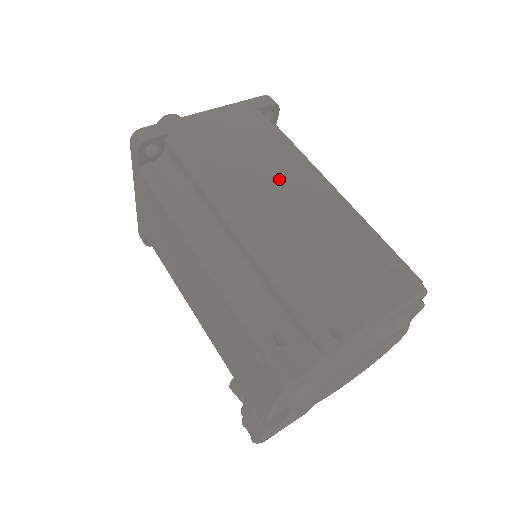
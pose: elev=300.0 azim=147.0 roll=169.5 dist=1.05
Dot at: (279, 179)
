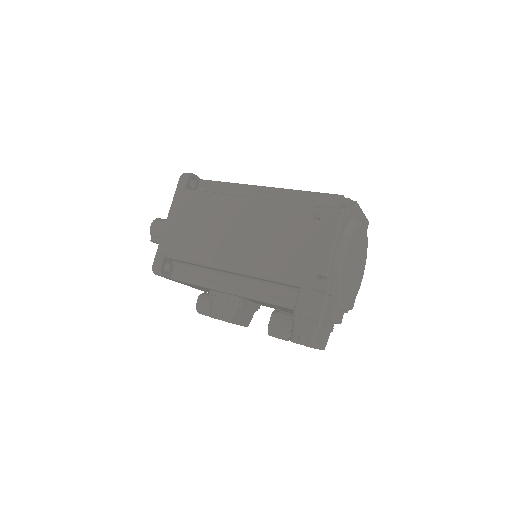
Dot at: occluded
